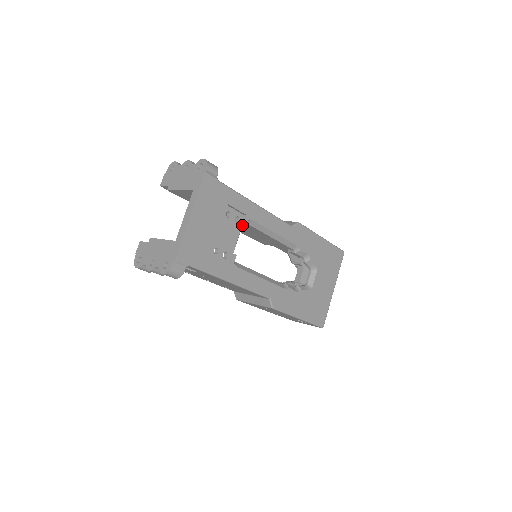
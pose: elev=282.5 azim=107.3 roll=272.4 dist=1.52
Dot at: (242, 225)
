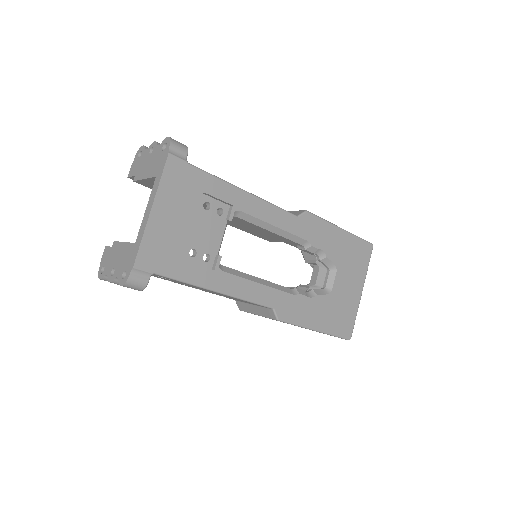
Dot at: (227, 218)
